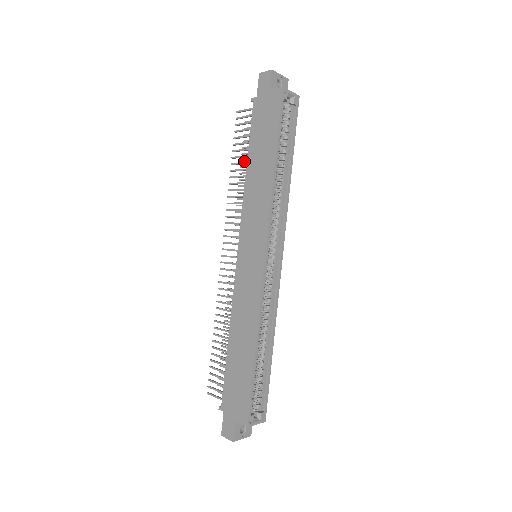
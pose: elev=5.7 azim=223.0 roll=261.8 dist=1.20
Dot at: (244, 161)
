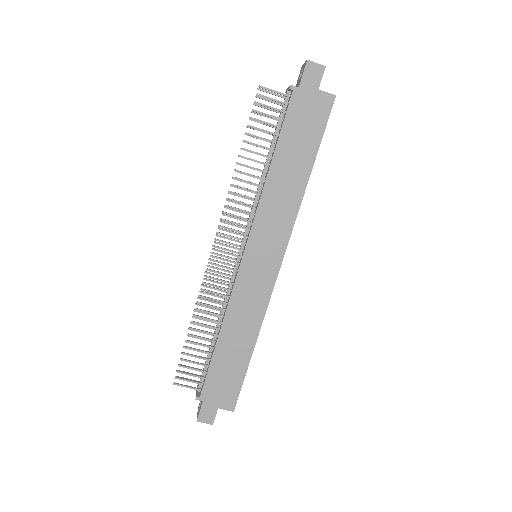
Dot at: (247, 143)
